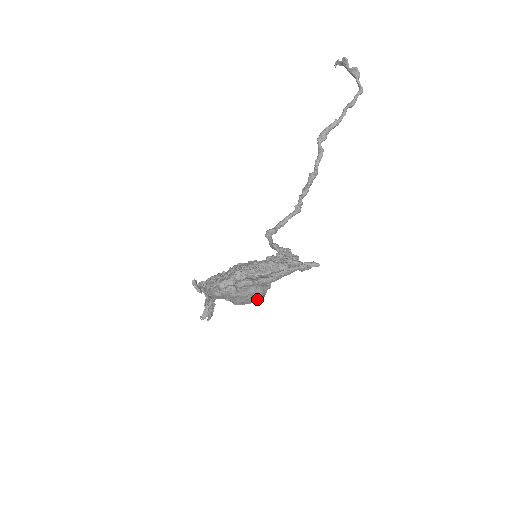
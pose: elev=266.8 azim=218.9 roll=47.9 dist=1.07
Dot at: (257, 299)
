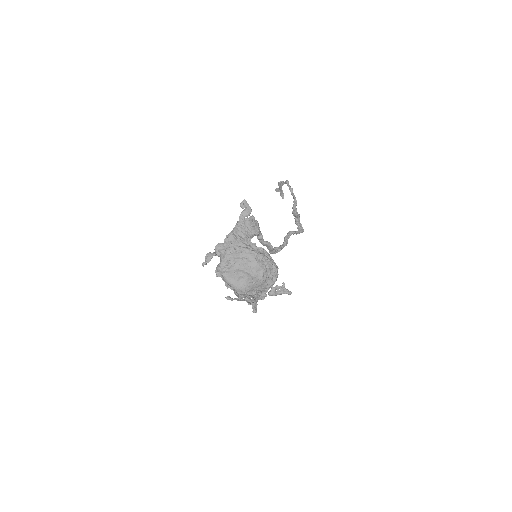
Dot at: (255, 257)
